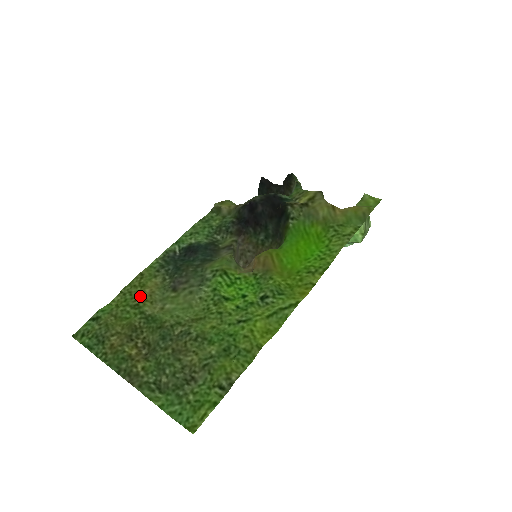
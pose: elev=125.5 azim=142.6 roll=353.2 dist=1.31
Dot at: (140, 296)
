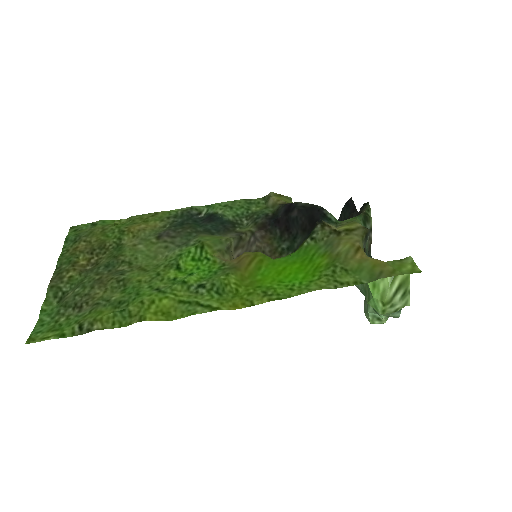
Dot at: (133, 226)
